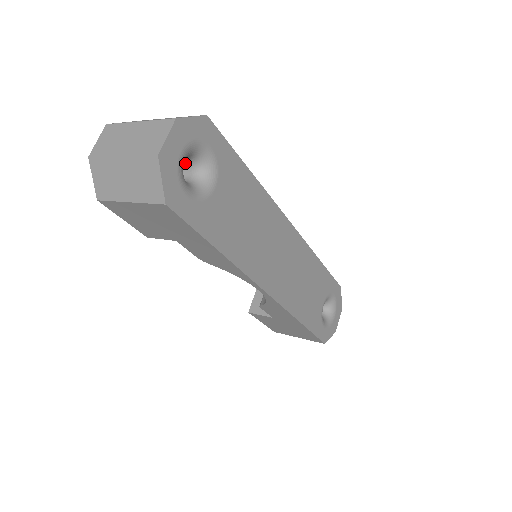
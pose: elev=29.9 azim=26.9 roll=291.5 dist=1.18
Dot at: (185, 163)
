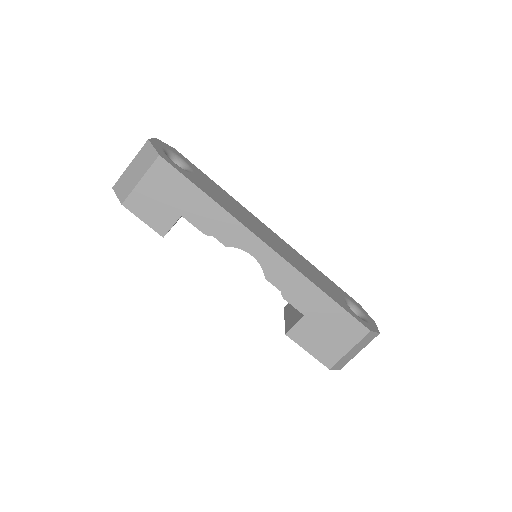
Dot at: occluded
